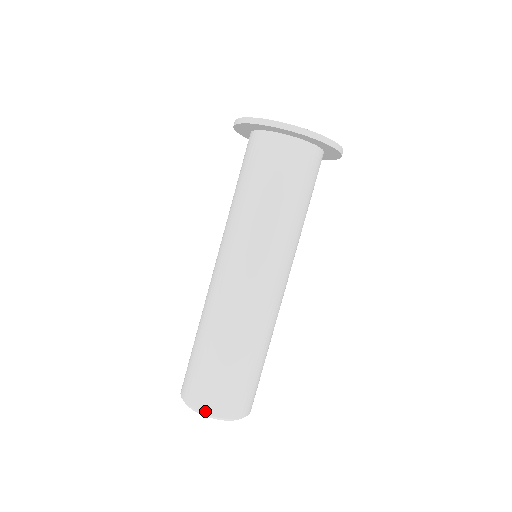
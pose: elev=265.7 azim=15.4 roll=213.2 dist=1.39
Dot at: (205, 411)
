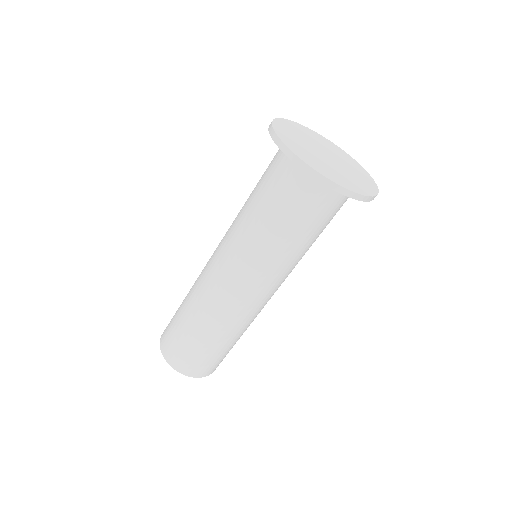
Dot at: (182, 372)
